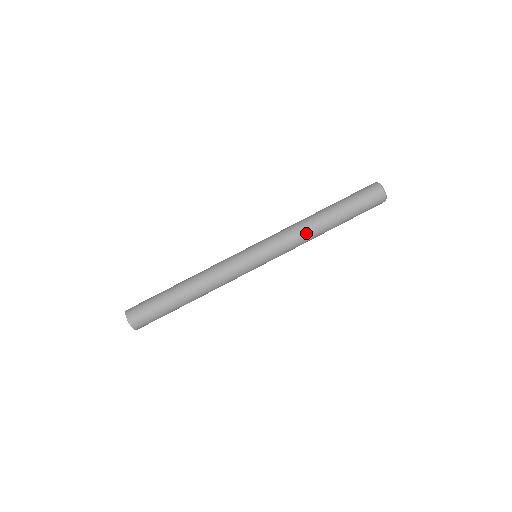
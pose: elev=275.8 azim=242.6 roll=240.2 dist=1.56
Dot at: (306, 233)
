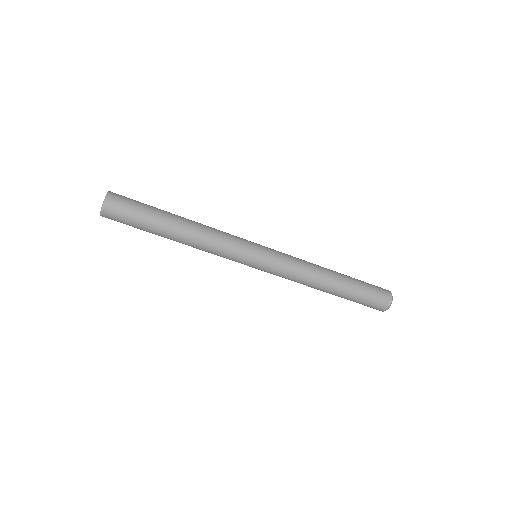
Dot at: (308, 283)
